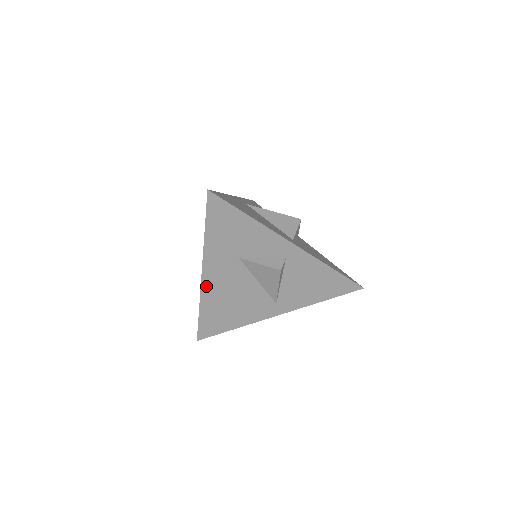
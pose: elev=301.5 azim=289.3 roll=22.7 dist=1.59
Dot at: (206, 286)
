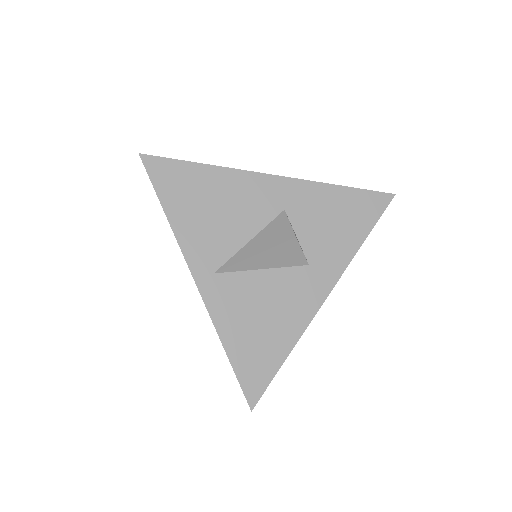
Dot at: occluded
